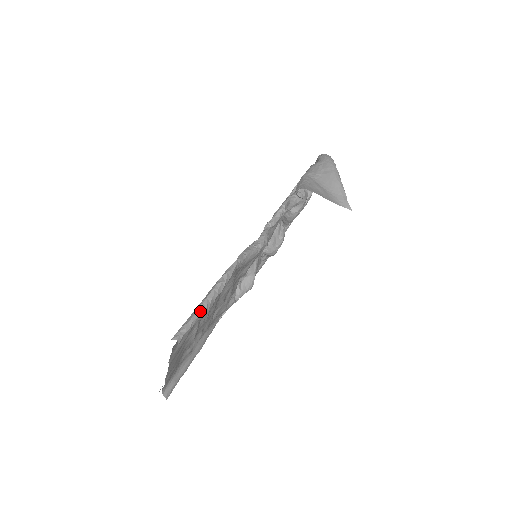
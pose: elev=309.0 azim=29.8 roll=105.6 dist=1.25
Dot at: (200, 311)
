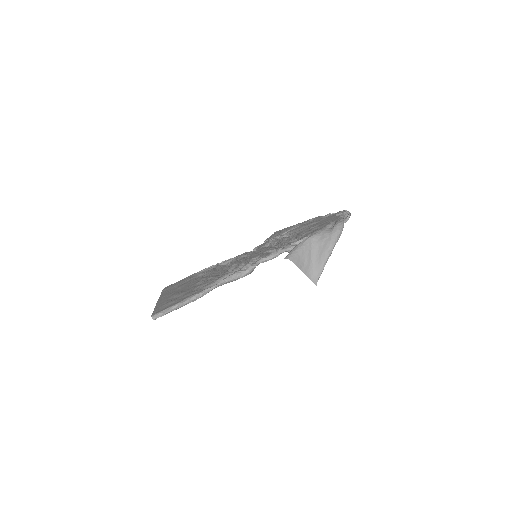
Dot at: (175, 308)
